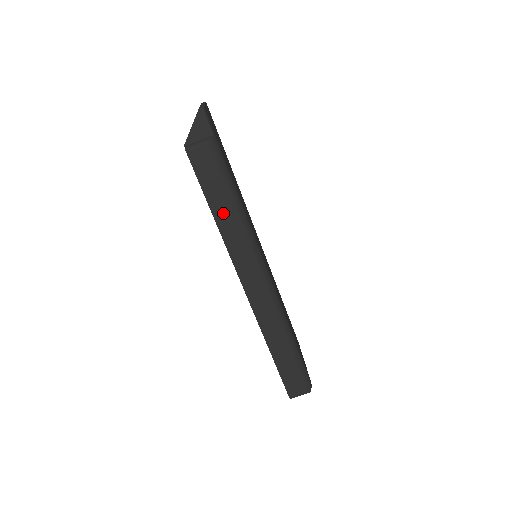
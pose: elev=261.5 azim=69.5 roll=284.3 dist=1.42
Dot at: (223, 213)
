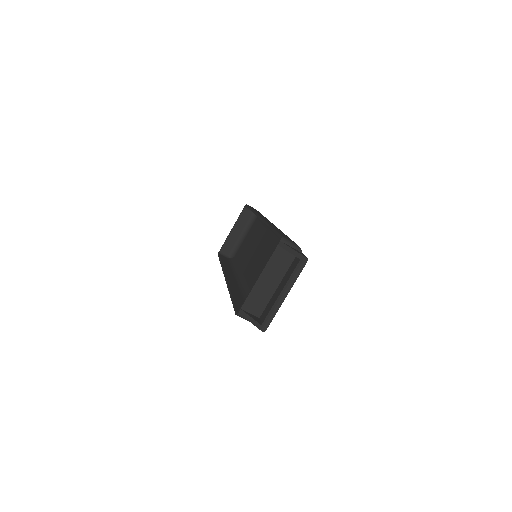
Dot at: occluded
